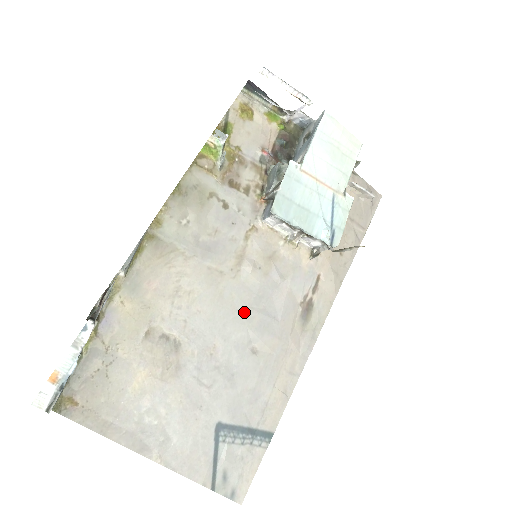
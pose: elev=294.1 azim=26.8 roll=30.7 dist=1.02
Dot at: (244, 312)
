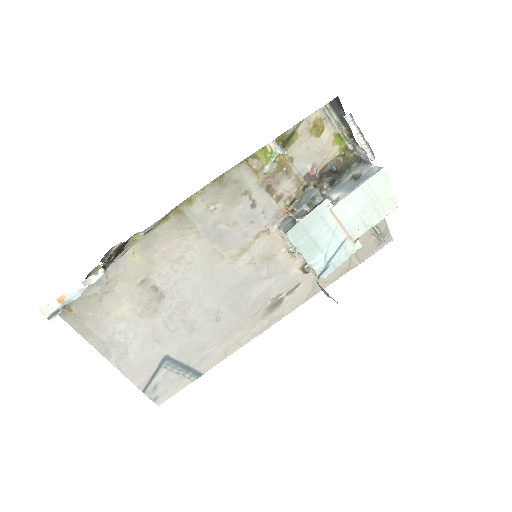
Dot at: (225, 291)
